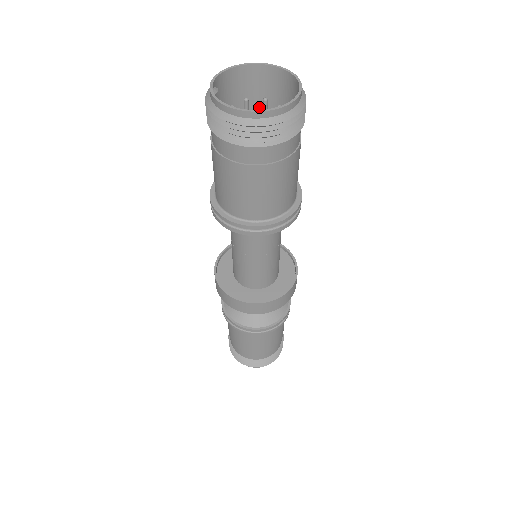
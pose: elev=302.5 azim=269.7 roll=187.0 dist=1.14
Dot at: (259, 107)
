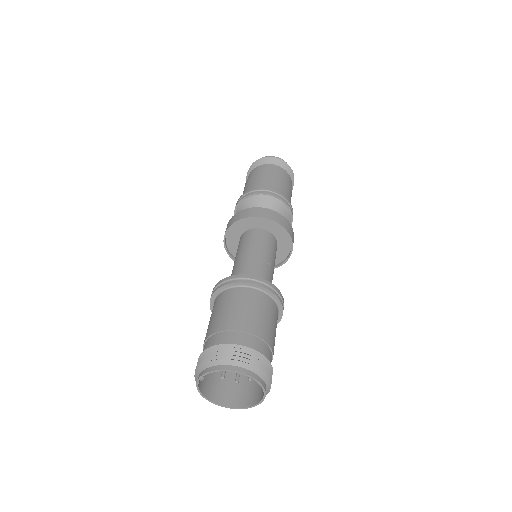
Dot at: (249, 342)
